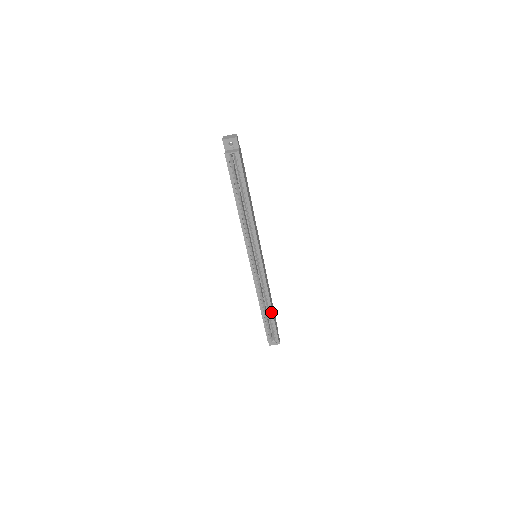
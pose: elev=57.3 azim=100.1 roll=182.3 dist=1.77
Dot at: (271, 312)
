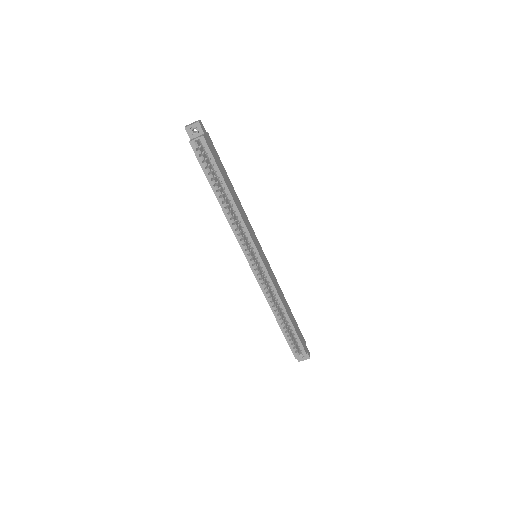
Dot at: (288, 320)
